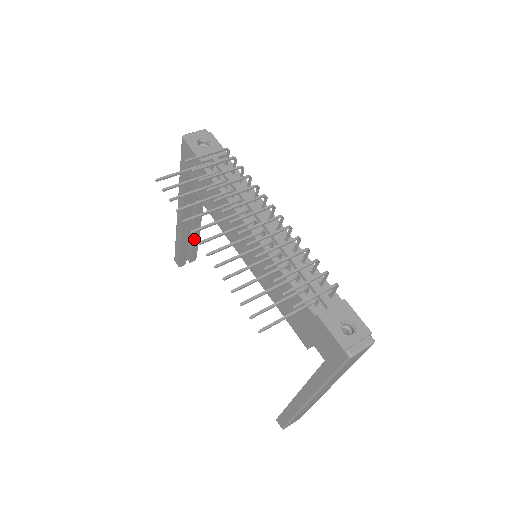
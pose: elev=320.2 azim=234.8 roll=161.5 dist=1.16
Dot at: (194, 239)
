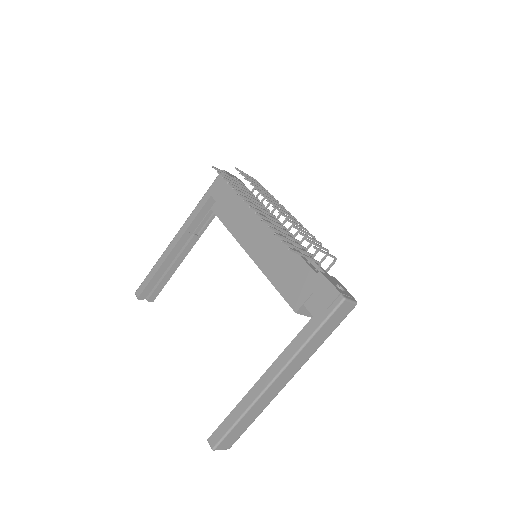
Dot at: (168, 274)
